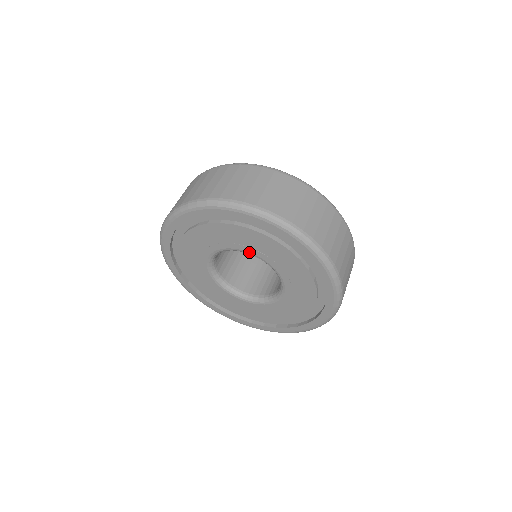
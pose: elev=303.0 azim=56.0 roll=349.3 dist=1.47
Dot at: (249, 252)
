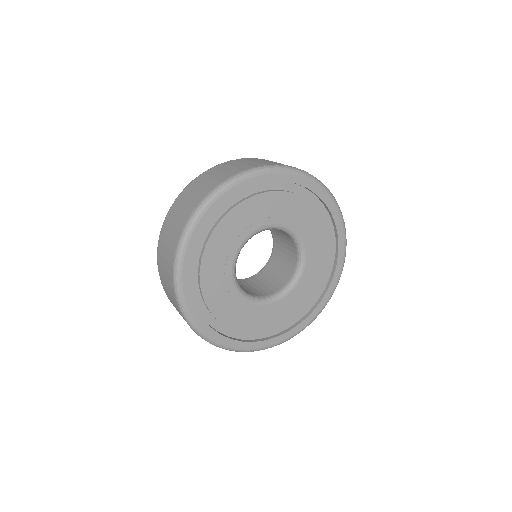
Dot at: (279, 224)
